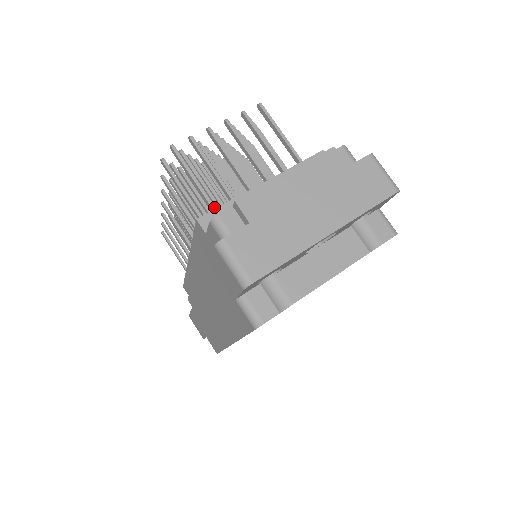
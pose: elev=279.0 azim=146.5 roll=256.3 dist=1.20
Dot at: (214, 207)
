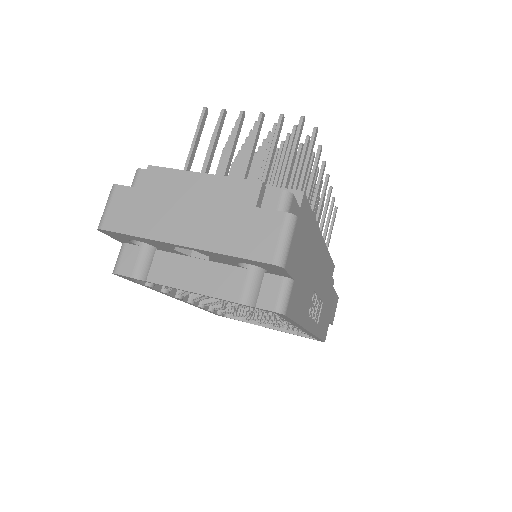
Dot at: occluded
